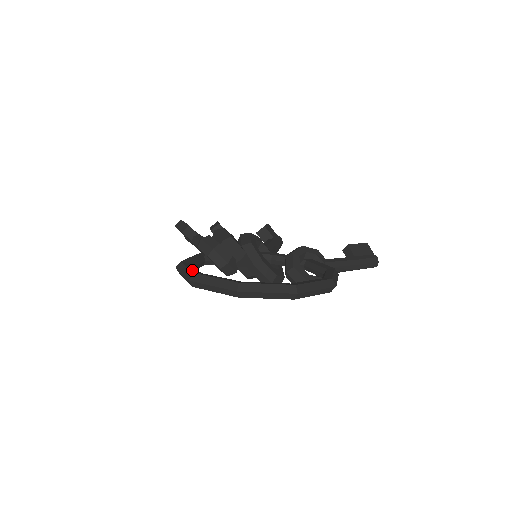
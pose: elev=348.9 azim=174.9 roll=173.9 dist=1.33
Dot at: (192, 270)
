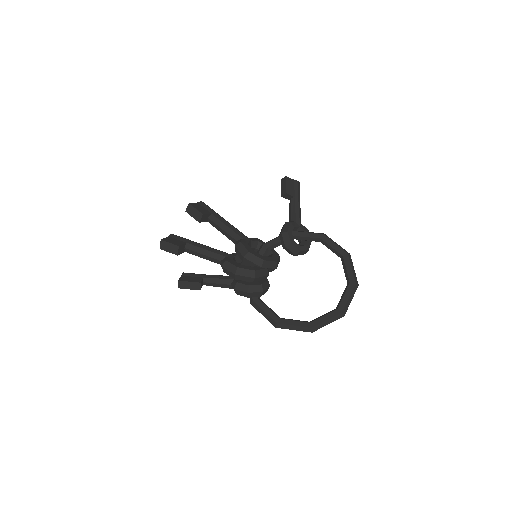
Dot at: (304, 326)
